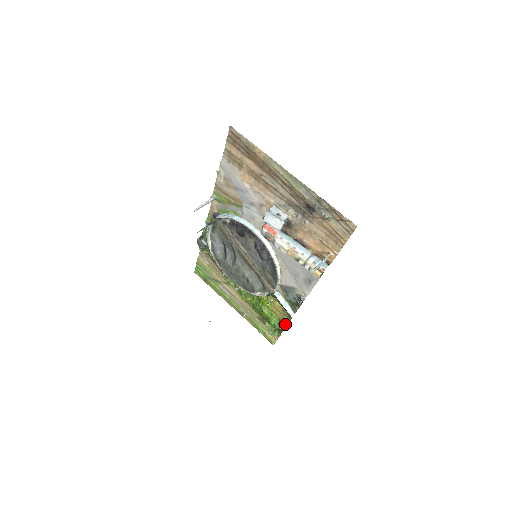
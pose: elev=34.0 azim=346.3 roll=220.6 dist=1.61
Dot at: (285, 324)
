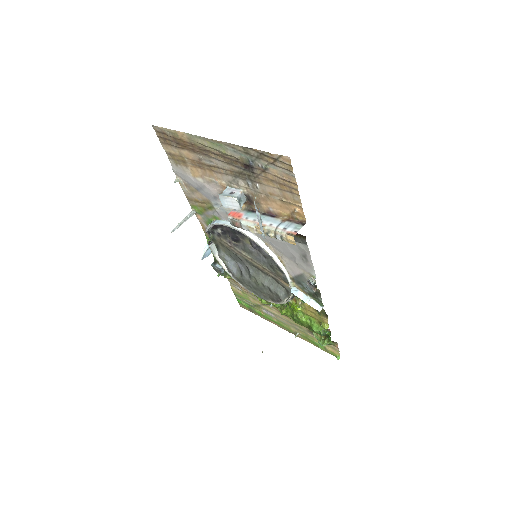
Dot at: (326, 325)
